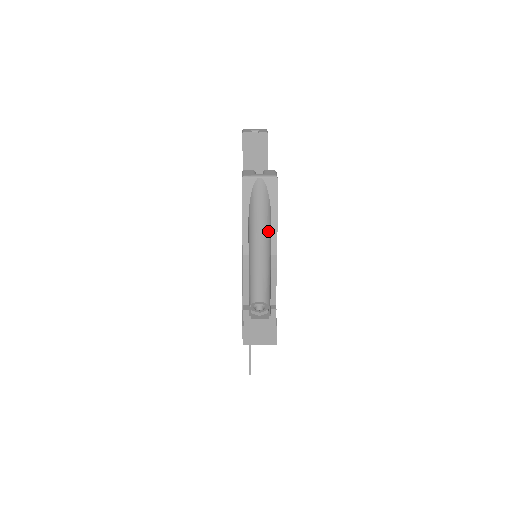
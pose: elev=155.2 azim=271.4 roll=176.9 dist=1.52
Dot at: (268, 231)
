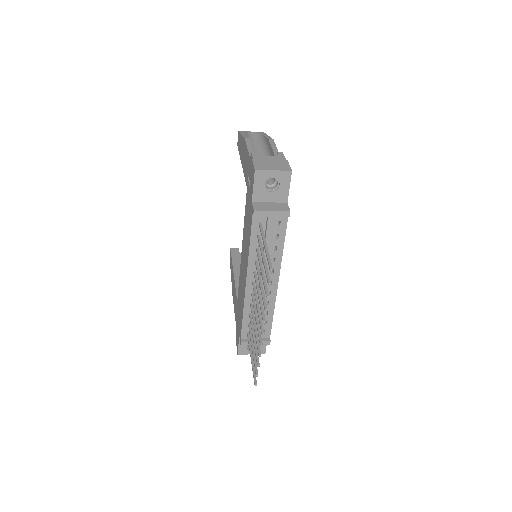
Dot at: (263, 144)
